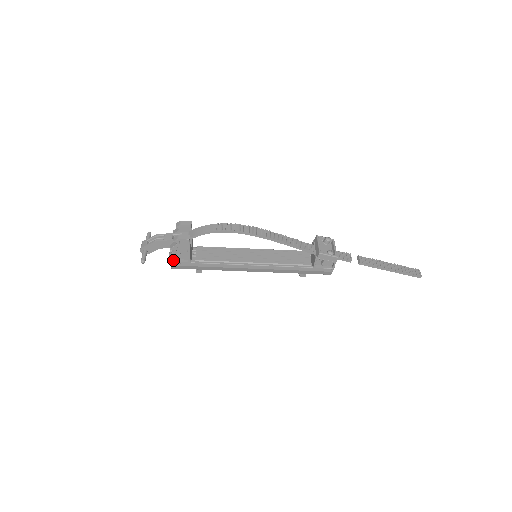
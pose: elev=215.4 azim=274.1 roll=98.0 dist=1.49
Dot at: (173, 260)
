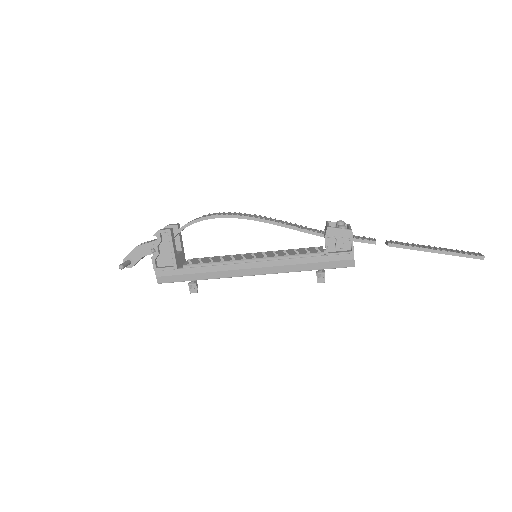
Dot at: (157, 267)
